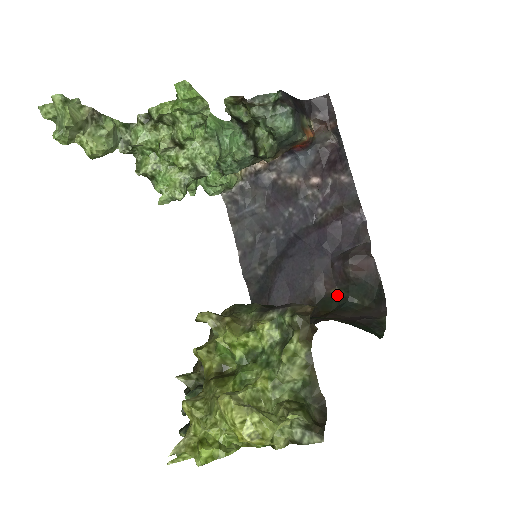
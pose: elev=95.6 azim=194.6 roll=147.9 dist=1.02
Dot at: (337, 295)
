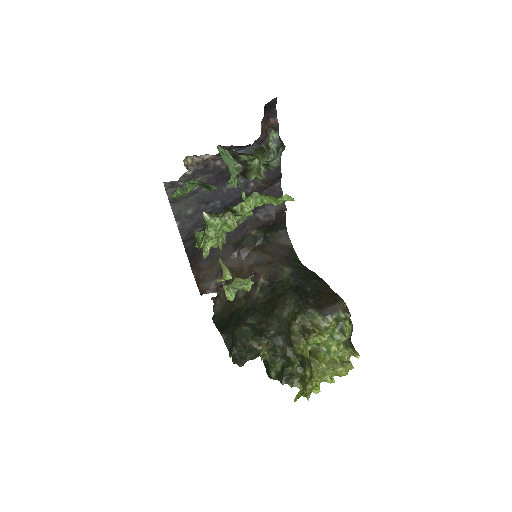
Dot at: (255, 234)
